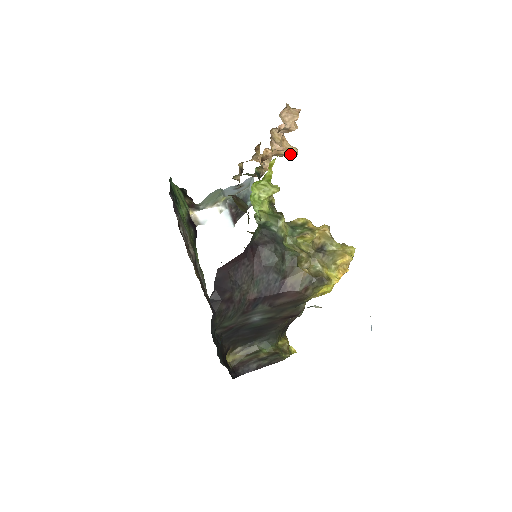
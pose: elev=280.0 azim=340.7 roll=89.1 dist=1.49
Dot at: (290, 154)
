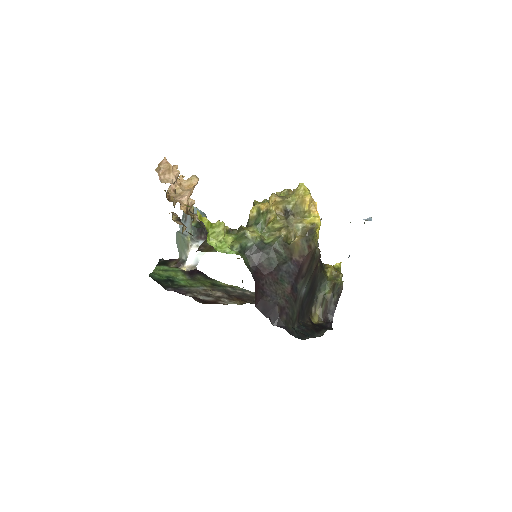
Dot at: occluded
